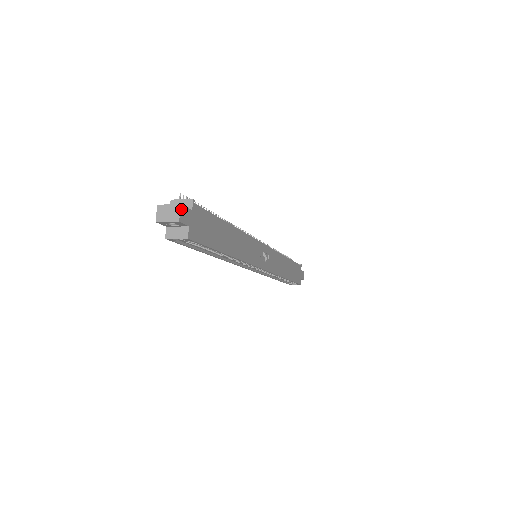
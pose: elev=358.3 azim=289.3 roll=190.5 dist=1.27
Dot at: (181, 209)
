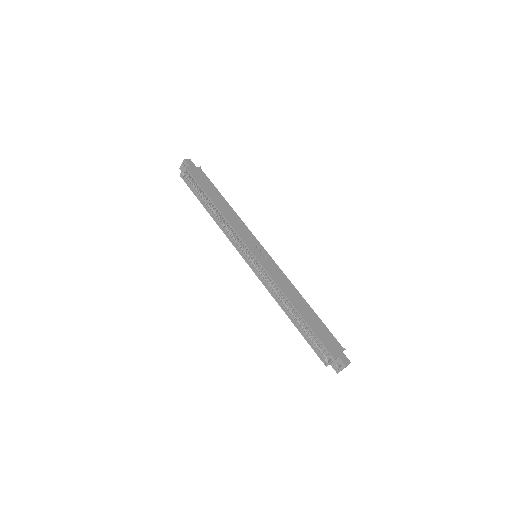
Dot at: (189, 160)
